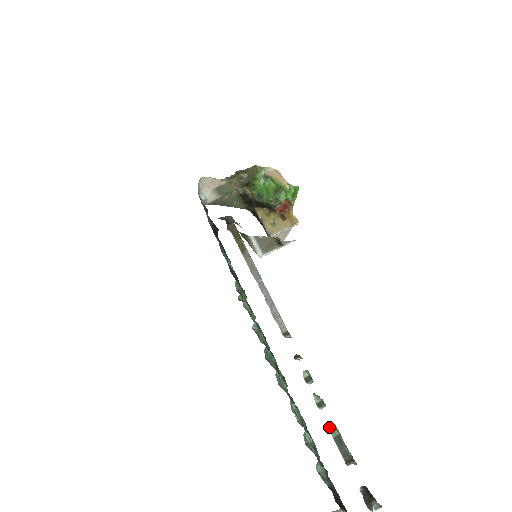
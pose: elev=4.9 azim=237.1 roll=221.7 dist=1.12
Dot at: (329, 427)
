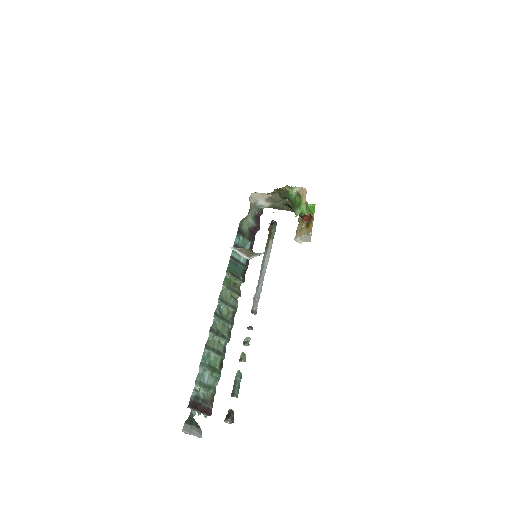
Dot at: (237, 373)
